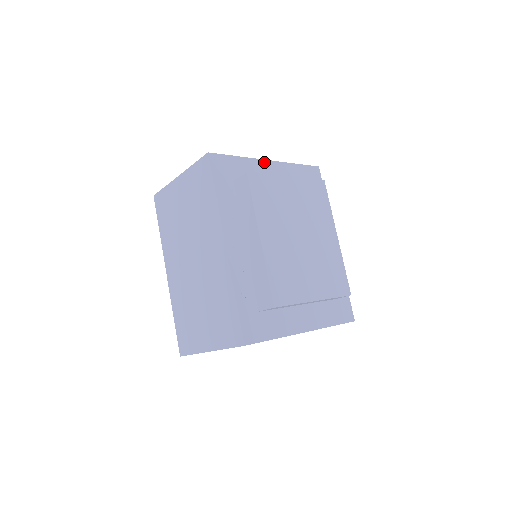
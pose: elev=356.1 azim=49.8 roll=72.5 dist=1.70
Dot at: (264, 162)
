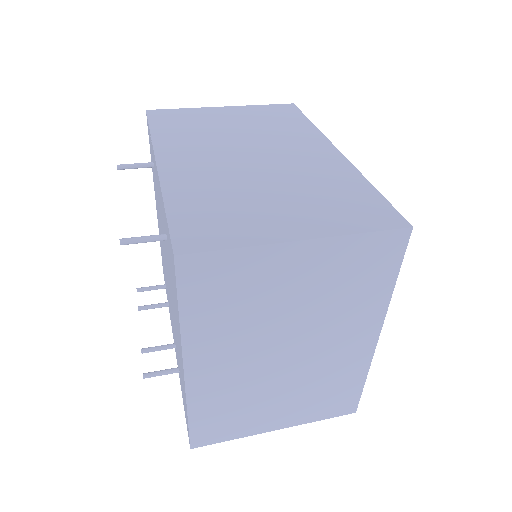
Dot at: occluded
